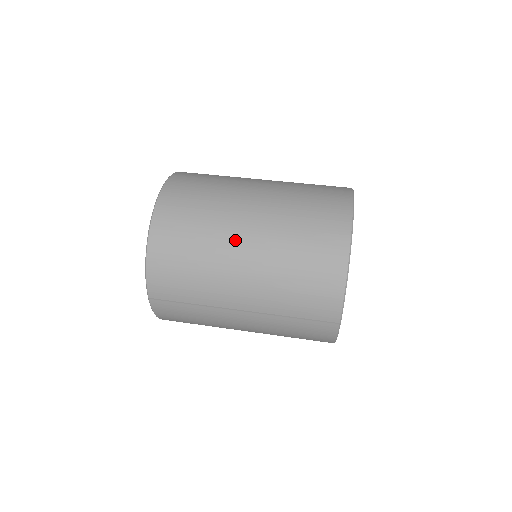
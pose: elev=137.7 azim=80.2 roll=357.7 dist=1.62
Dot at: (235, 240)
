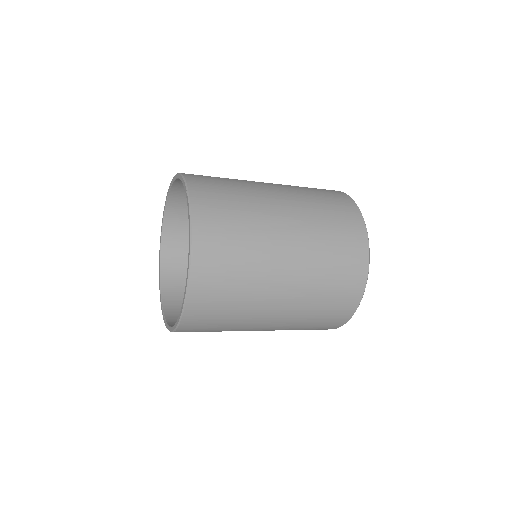
Dot at: occluded
